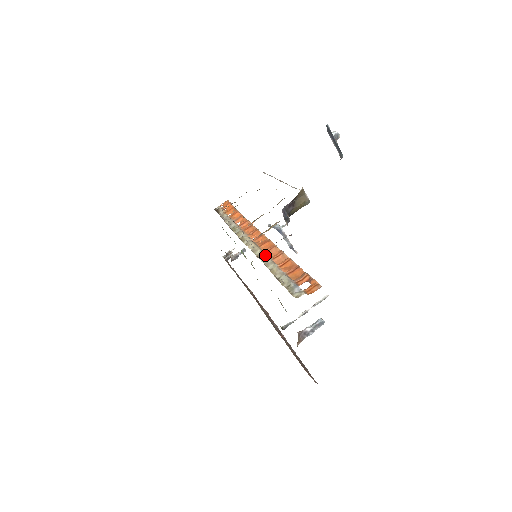
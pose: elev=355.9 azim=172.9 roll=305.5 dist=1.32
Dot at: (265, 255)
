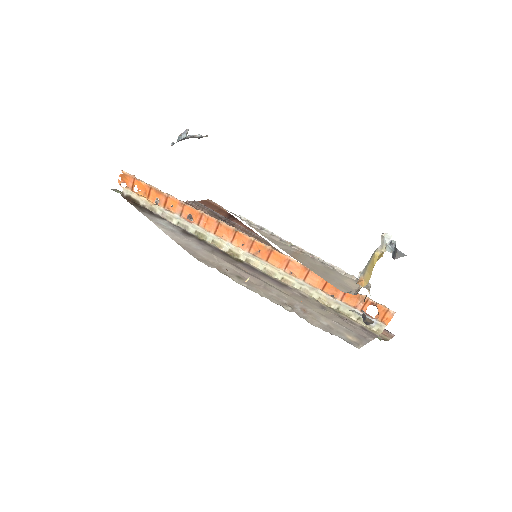
Dot at: (292, 279)
